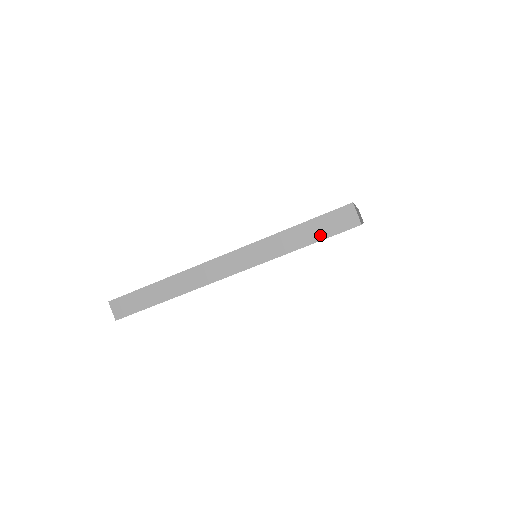
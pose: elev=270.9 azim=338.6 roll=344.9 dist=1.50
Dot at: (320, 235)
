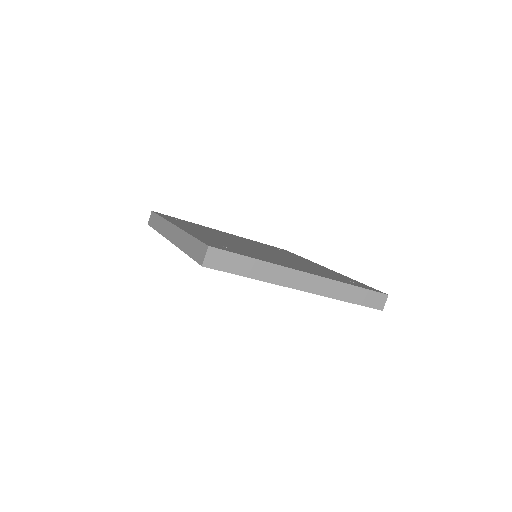
Dot at: (192, 253)
